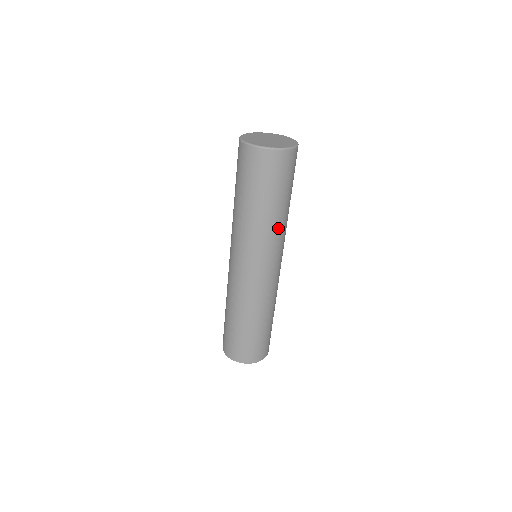
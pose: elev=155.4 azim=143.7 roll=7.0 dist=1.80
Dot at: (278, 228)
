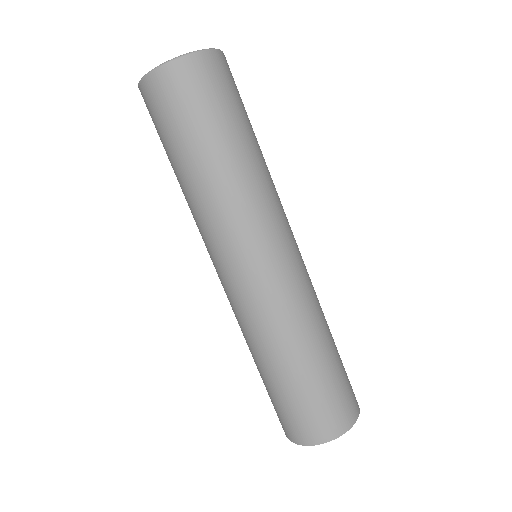
Dot at: (241, 189)
